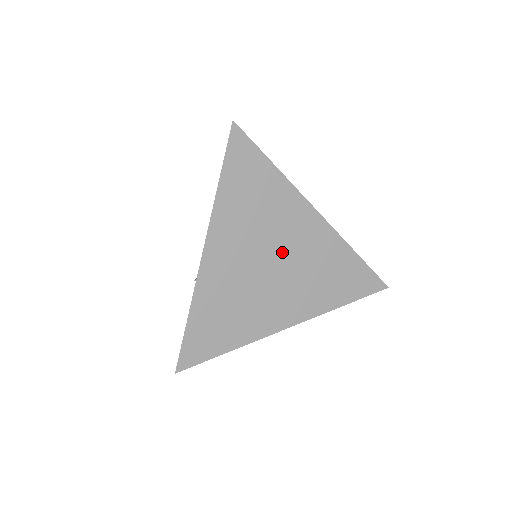
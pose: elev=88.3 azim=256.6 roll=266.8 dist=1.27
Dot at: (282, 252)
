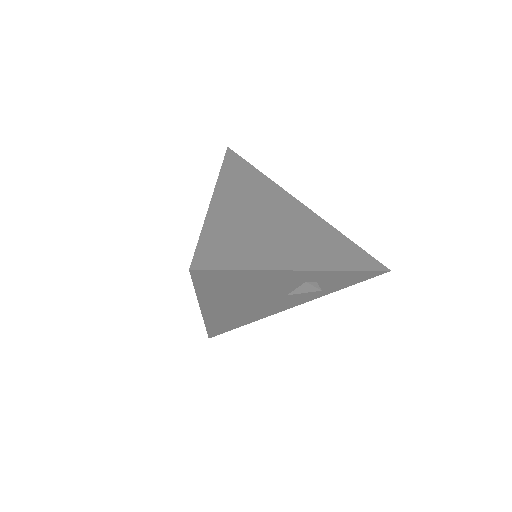
Dot at: (283, 218)
